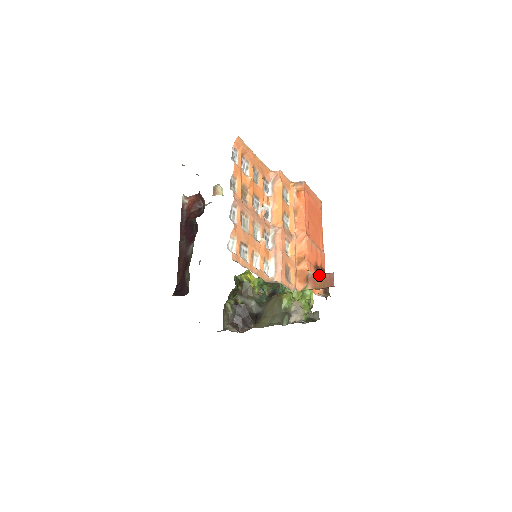
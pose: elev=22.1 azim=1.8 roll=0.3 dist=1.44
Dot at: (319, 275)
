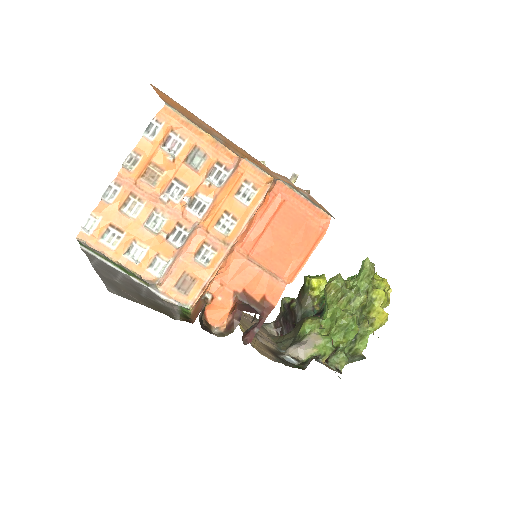
Dot at: (201, 302)
